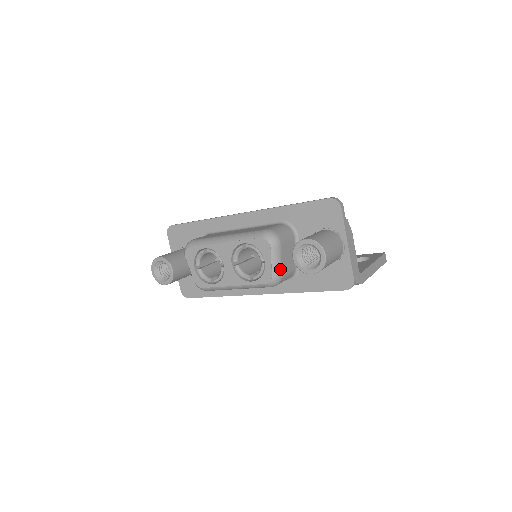
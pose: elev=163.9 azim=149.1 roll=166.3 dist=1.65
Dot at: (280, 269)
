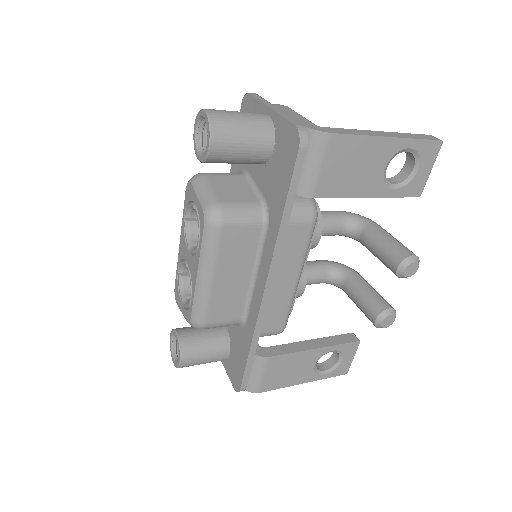
Dot at: (212, 197)
